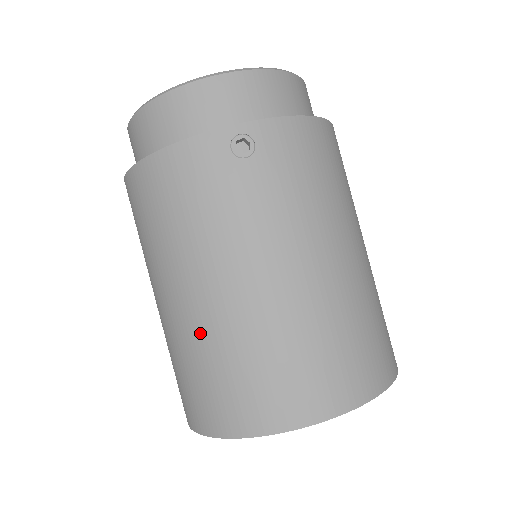
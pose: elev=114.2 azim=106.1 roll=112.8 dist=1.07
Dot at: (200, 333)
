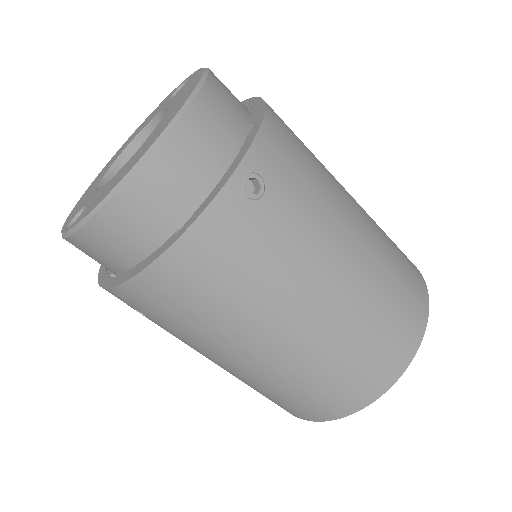
Dot at: (306, 360)
